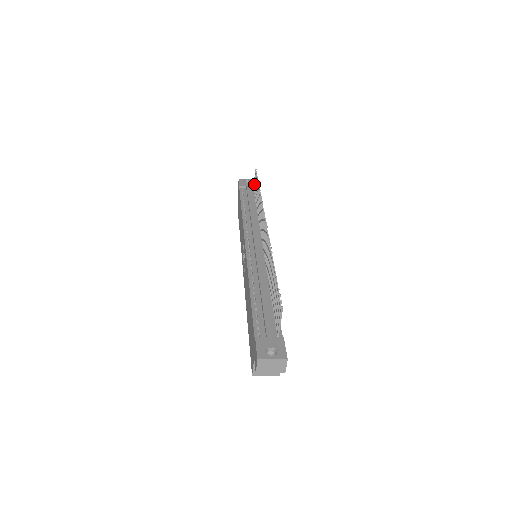
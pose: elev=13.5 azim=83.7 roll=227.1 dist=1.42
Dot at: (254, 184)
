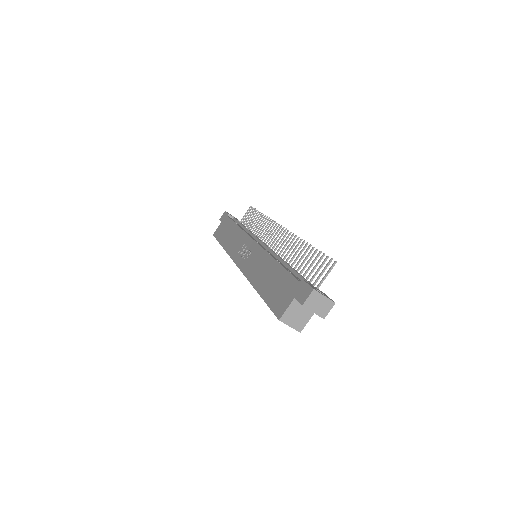
Dot at: (243, 218)
